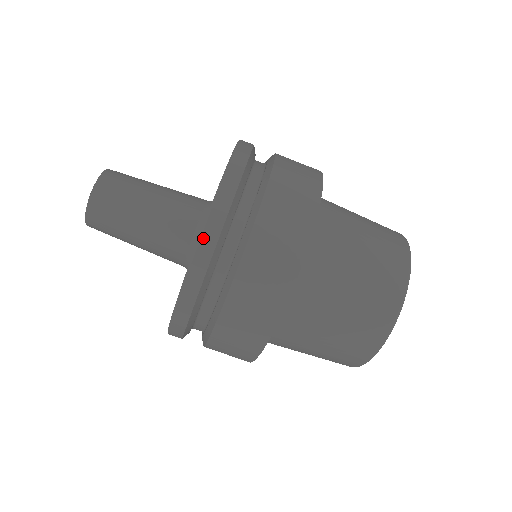
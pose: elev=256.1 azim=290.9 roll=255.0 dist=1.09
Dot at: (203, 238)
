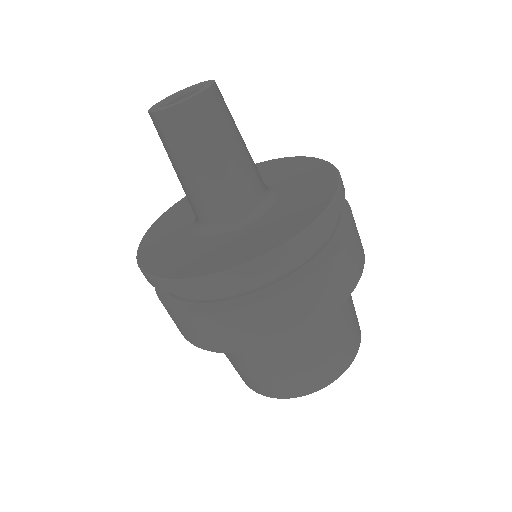
Dot at: (226, 275)
